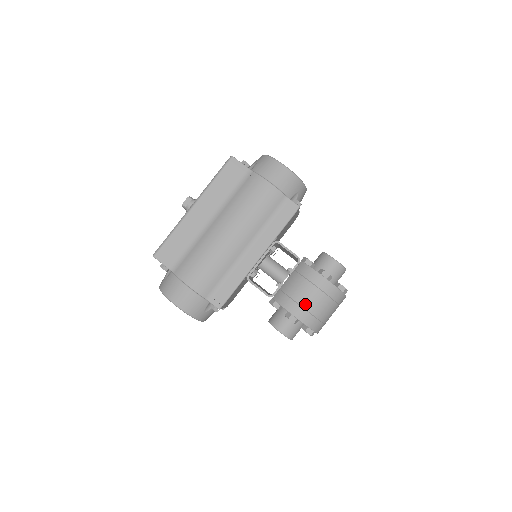
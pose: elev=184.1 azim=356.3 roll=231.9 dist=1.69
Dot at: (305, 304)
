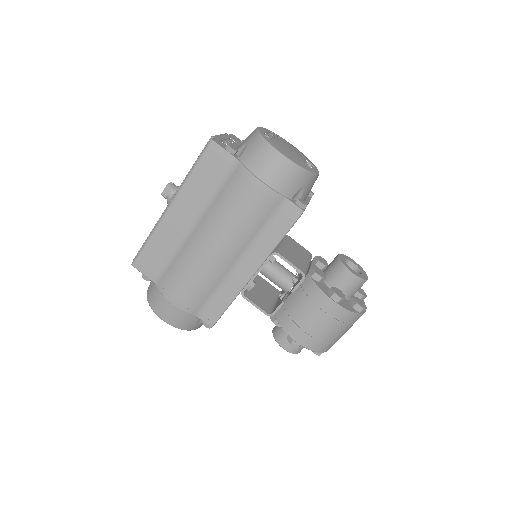
Dot at: (310, 330)
